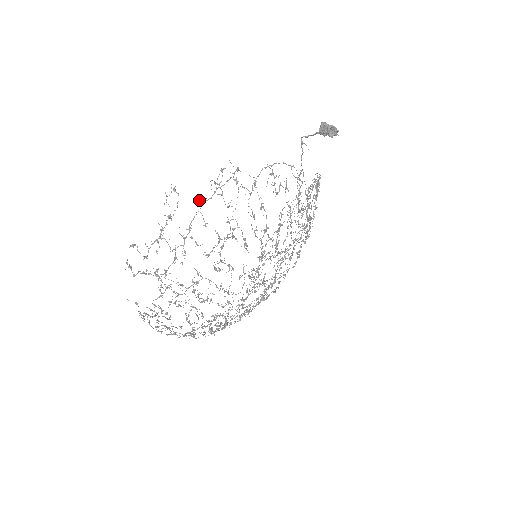
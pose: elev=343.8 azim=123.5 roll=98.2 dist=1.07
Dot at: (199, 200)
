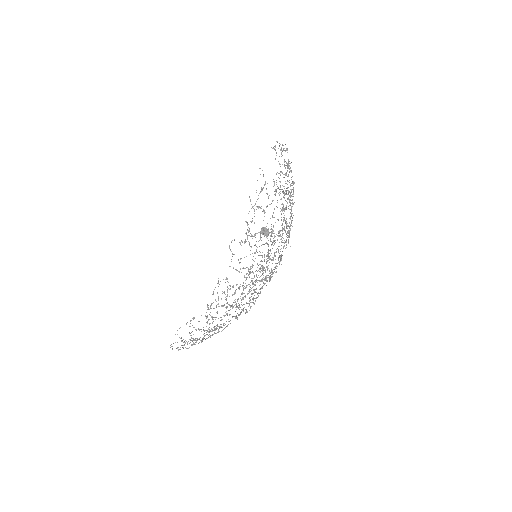
Dot at: occluded
